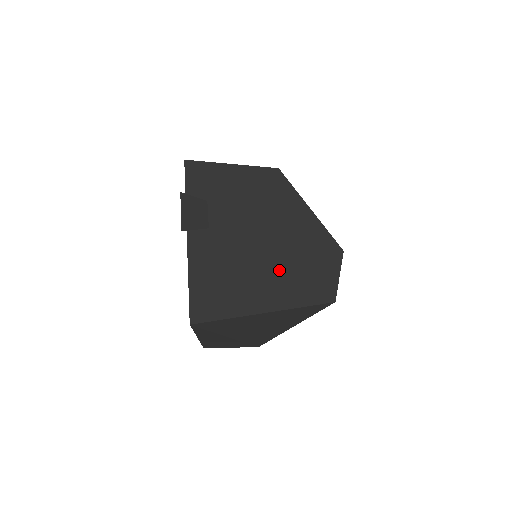
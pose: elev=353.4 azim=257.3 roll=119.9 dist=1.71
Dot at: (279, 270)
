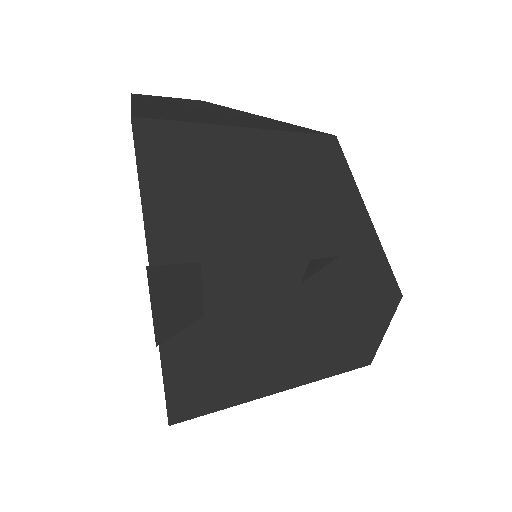
Dot at: (305, 335)
